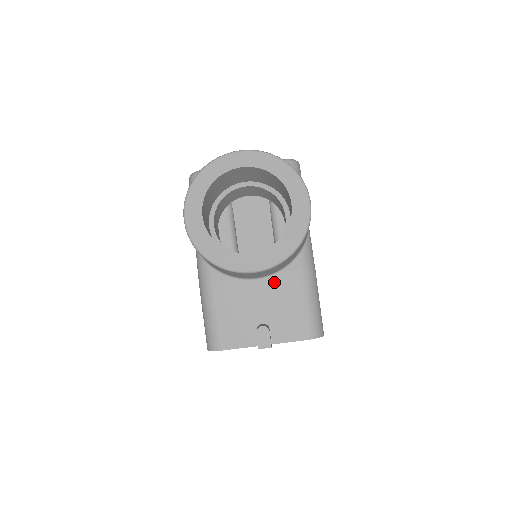
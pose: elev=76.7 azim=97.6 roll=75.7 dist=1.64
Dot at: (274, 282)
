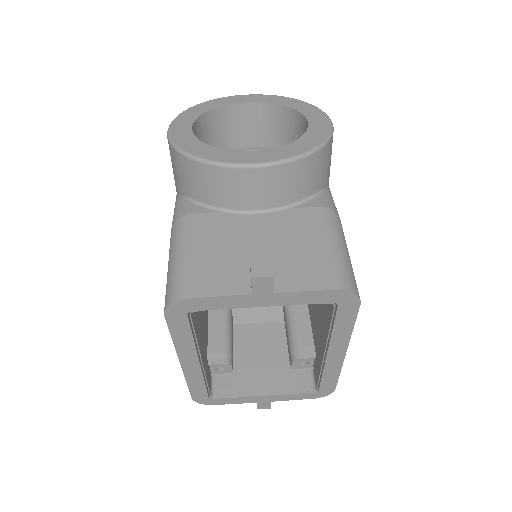
Dot at: (281, 218)
